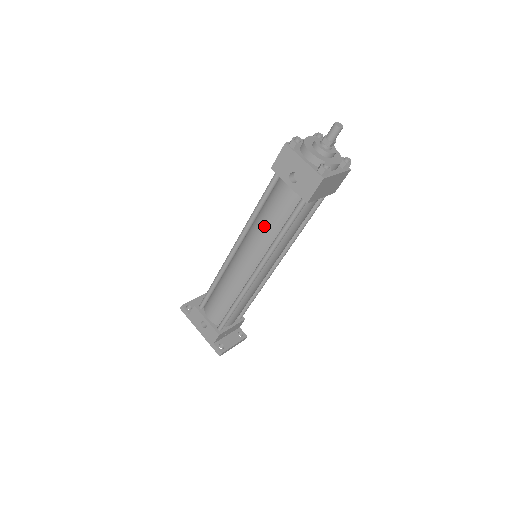
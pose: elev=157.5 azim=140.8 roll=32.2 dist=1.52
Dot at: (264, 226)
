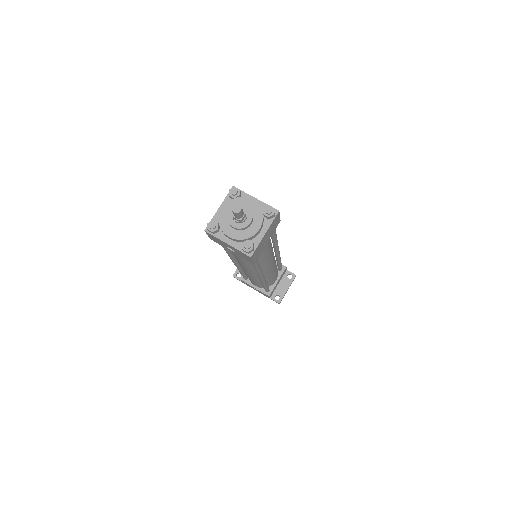
Dot at: (240, 261)
